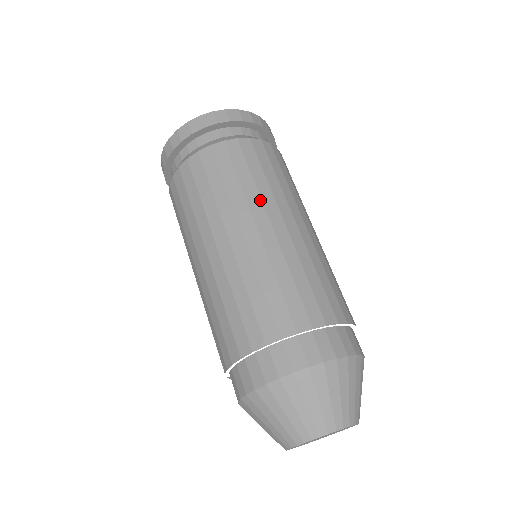
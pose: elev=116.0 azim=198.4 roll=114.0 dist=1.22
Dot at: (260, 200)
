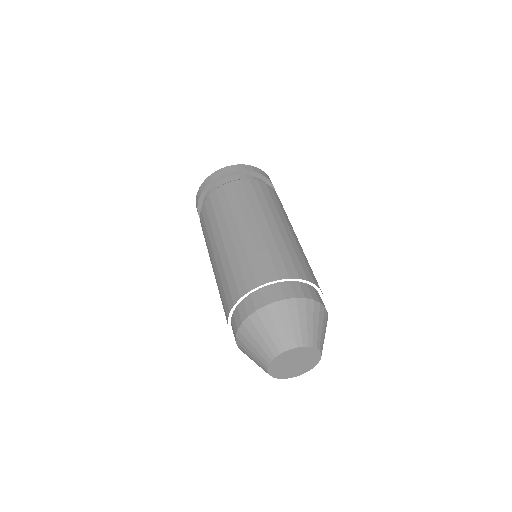
Dot at: (242, 214)
